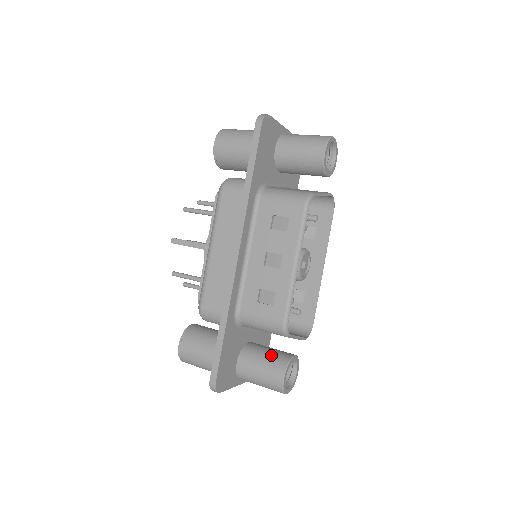
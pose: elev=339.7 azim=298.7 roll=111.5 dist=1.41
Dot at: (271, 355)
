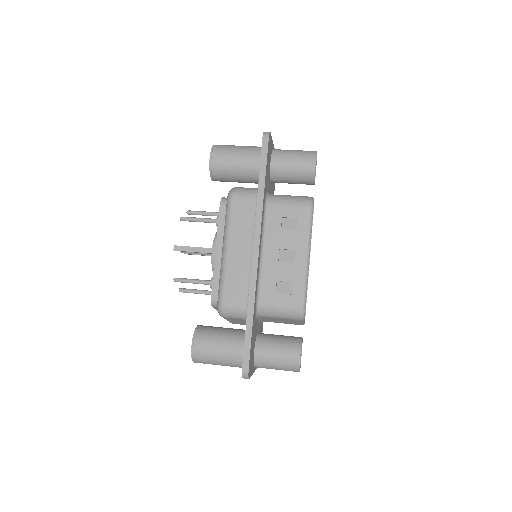
Dot at: (284, 340)
